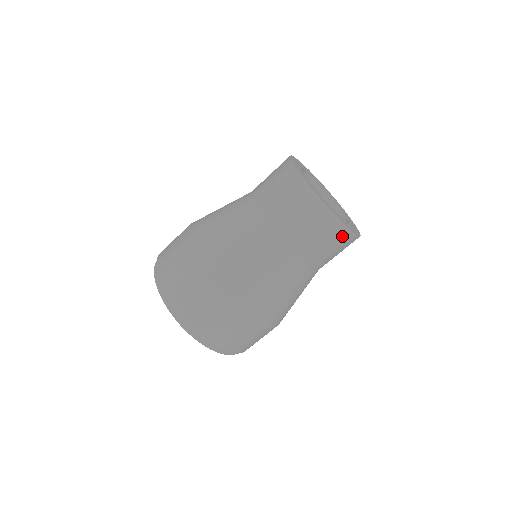
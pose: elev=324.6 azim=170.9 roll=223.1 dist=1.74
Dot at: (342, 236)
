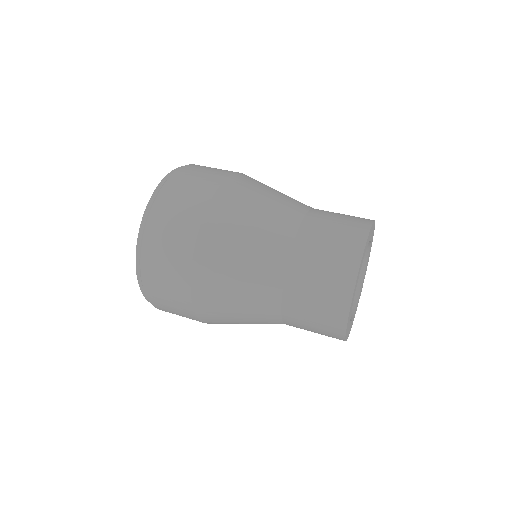
Dot at: (342, 285)
